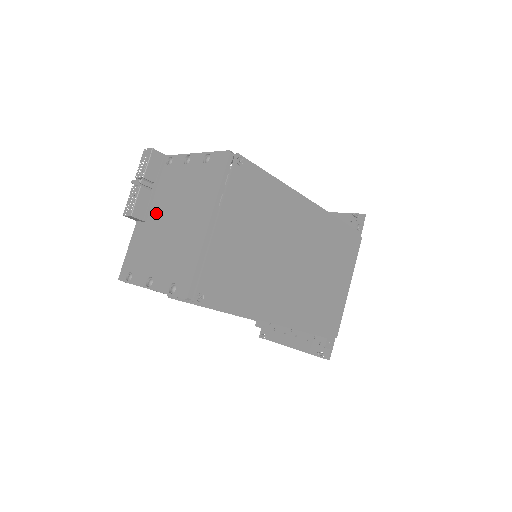
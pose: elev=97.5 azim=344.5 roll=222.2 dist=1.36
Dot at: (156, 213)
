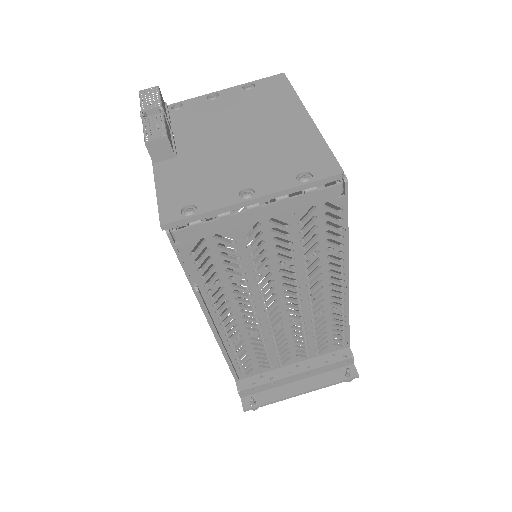
Dot at: (194, 143)
